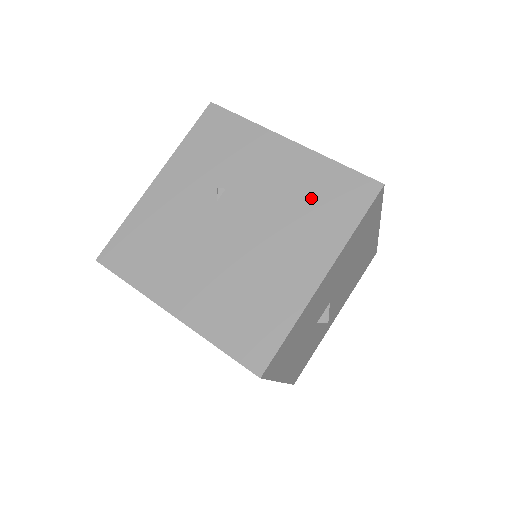
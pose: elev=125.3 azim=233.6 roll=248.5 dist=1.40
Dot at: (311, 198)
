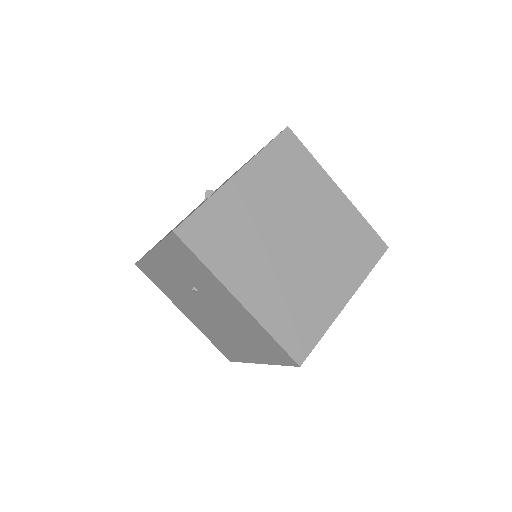
Dot at: (253, 336)
